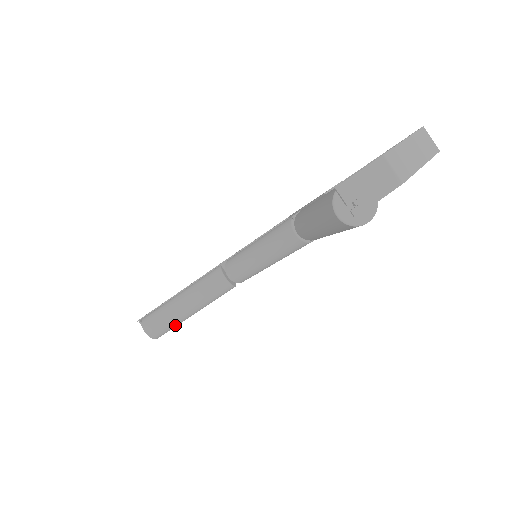
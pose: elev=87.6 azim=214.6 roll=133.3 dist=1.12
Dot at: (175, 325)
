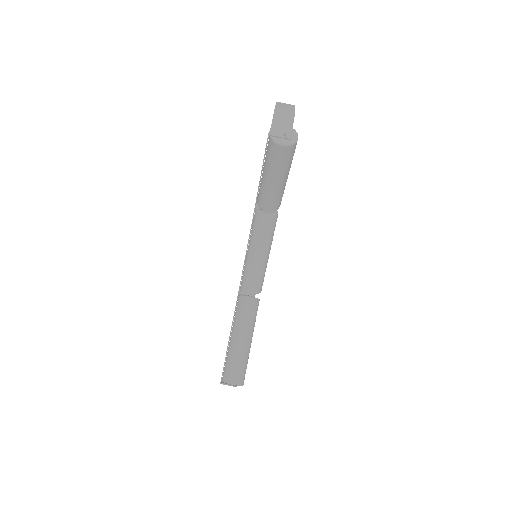
Dot at: (246, 361)
